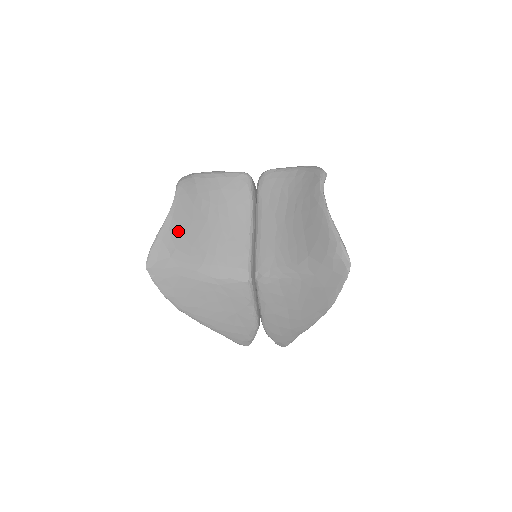
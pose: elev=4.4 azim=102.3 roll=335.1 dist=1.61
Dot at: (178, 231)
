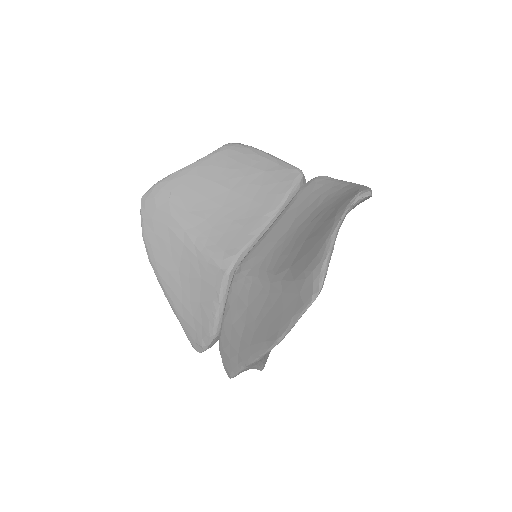
Dot at: (193, 182)
